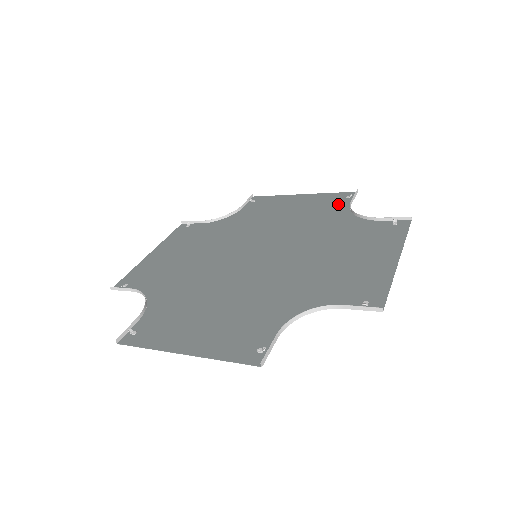
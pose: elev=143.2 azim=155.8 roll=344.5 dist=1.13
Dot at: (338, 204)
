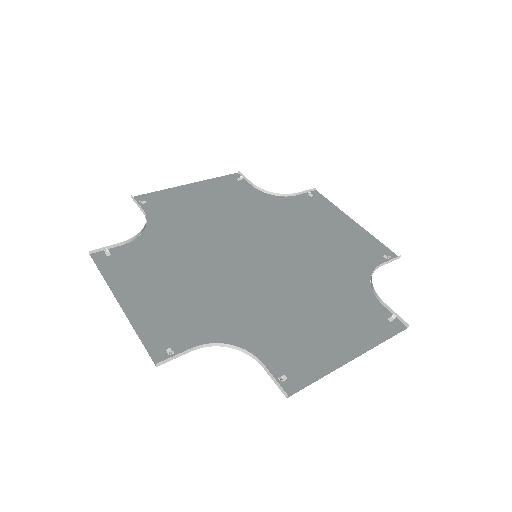
Dot at: (370, 257)
